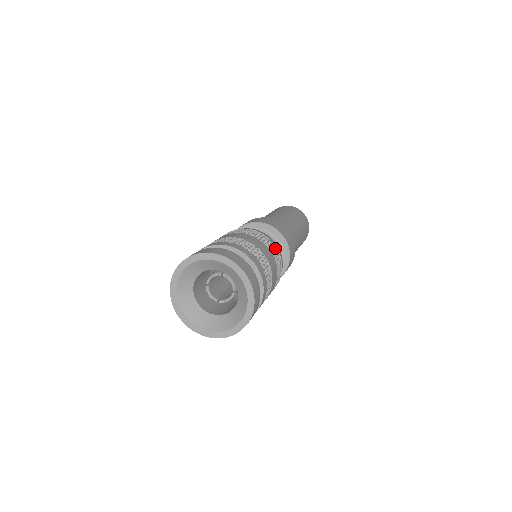
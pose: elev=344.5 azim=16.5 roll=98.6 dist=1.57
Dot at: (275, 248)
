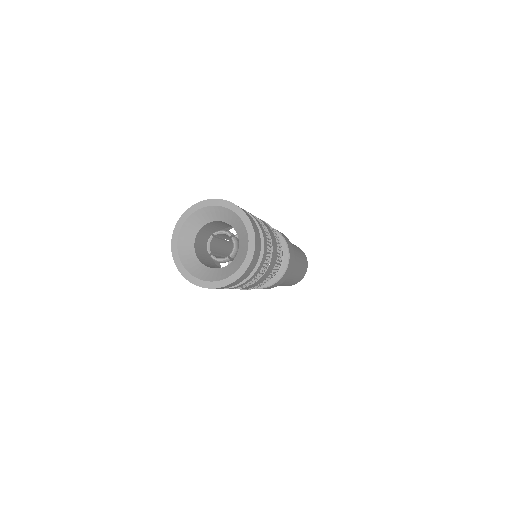
Dot at: occluded
